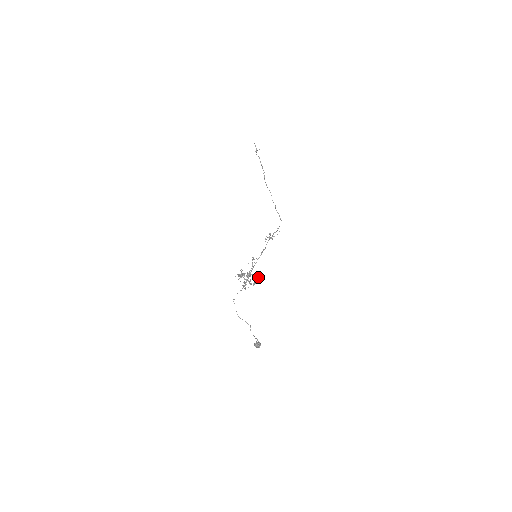
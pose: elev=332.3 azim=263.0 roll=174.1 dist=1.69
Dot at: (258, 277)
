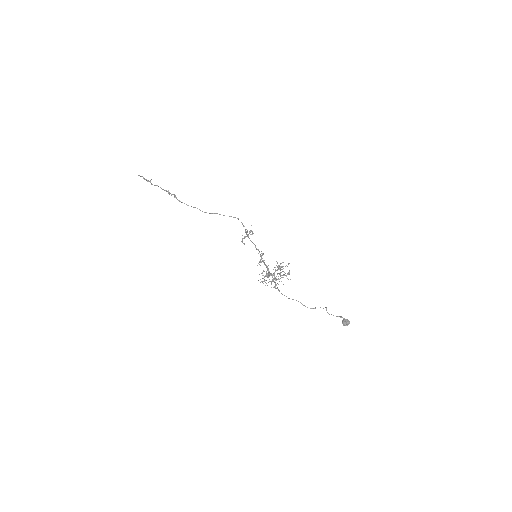
Dot at: (288, 263)
